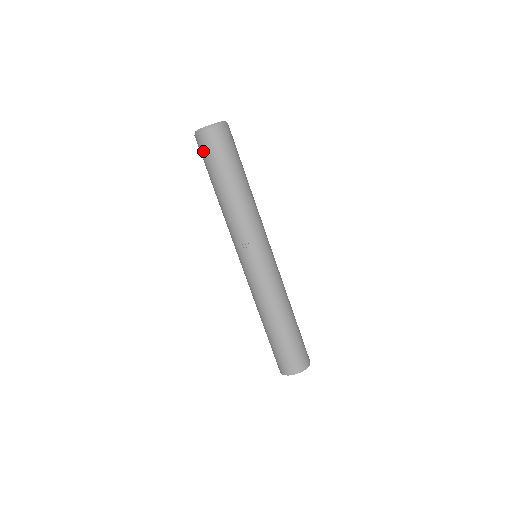
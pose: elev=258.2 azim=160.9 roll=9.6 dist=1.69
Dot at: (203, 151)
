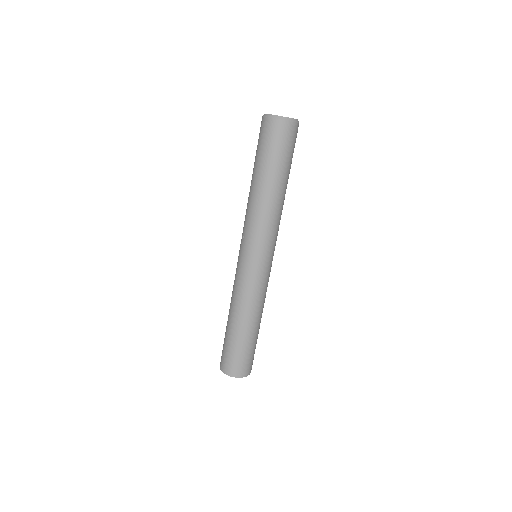
Dot at: (259, 135)
